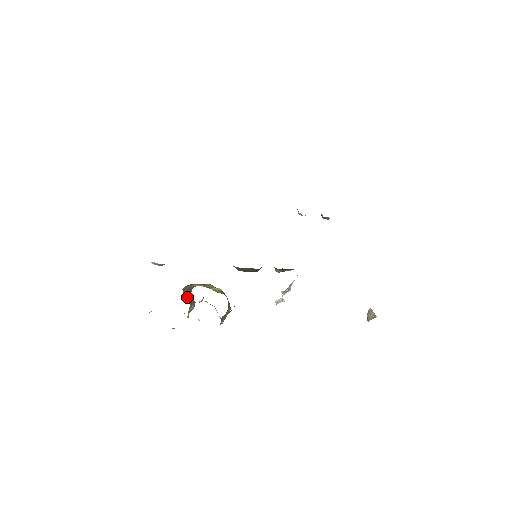
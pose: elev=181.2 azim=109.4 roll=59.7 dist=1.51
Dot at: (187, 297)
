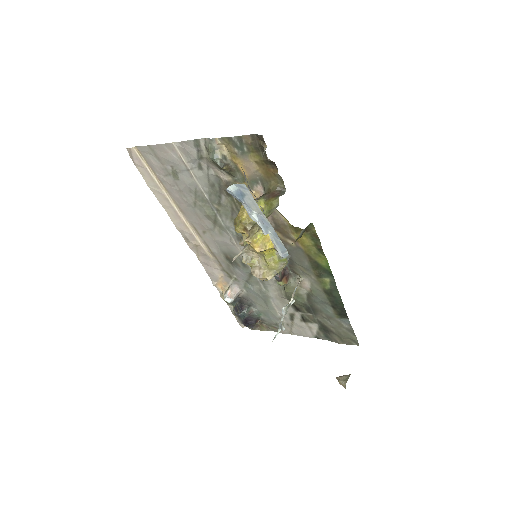
Dot at: occluded
